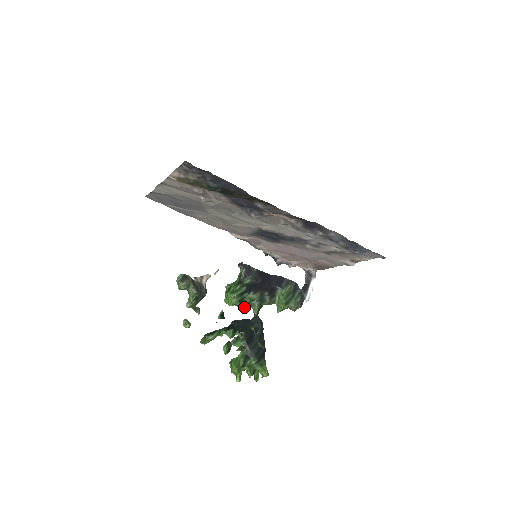
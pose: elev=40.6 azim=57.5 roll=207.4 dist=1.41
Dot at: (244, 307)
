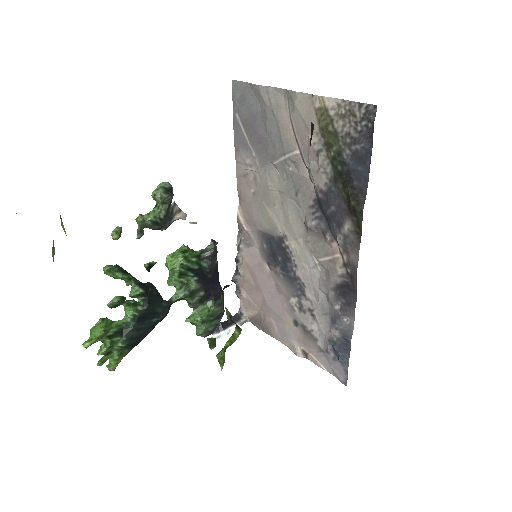
Dot at: (176, 283)
